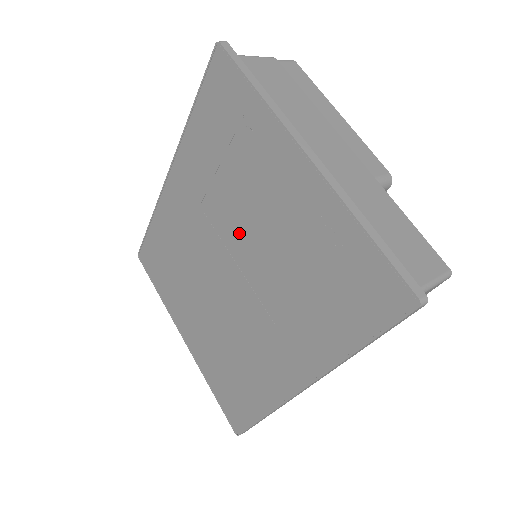
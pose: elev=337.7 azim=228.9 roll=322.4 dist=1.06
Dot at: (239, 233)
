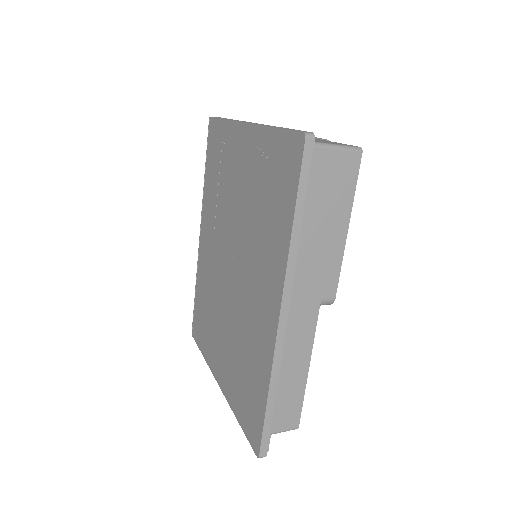
Dot at: (231, 224)
